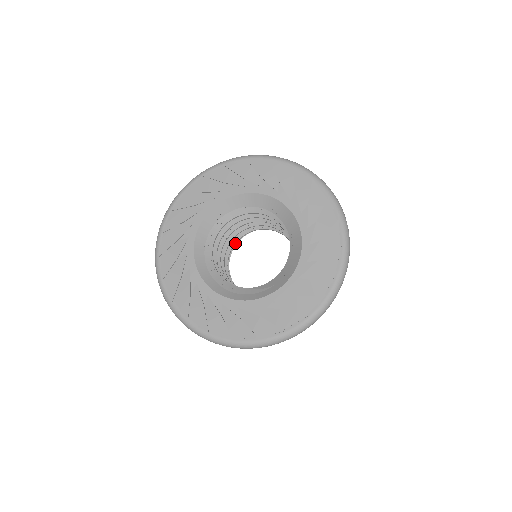
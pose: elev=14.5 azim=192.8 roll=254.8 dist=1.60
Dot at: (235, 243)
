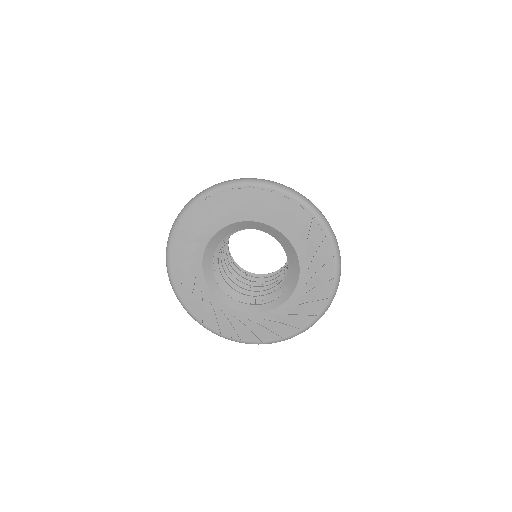
Dot at: (228, 242)
